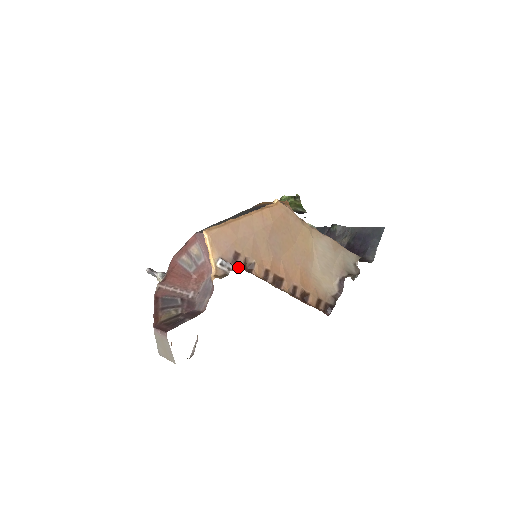
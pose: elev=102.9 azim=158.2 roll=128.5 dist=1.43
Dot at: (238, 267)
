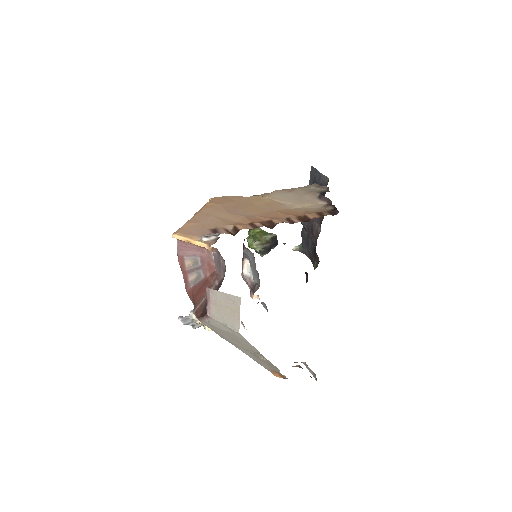
Dot at: (223, 233)
